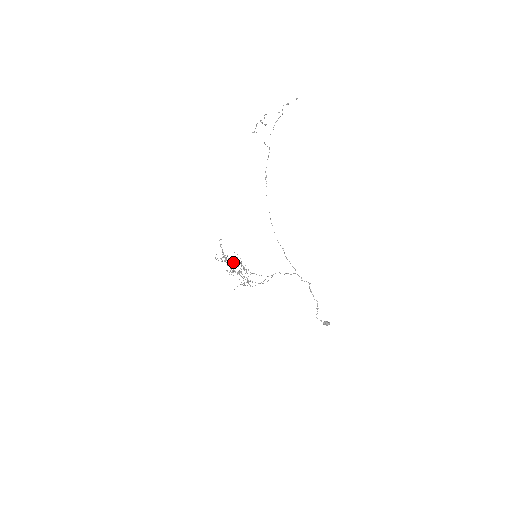
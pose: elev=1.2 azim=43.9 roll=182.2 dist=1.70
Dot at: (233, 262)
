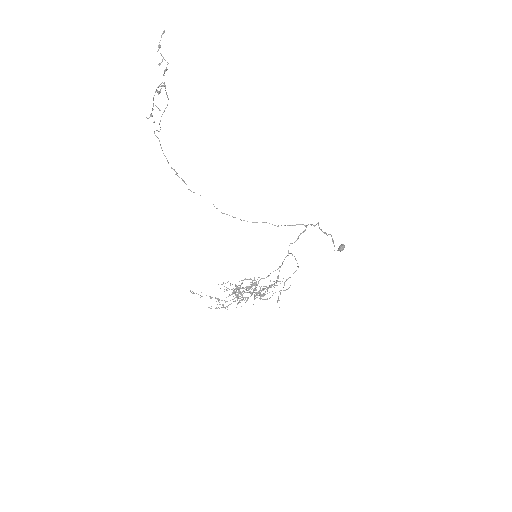
Dot at: (239, 290)
